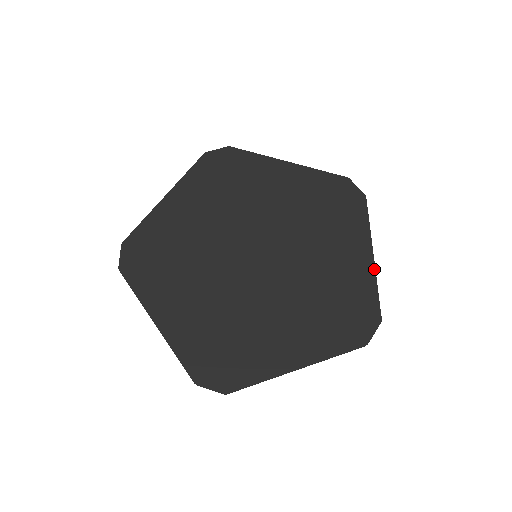
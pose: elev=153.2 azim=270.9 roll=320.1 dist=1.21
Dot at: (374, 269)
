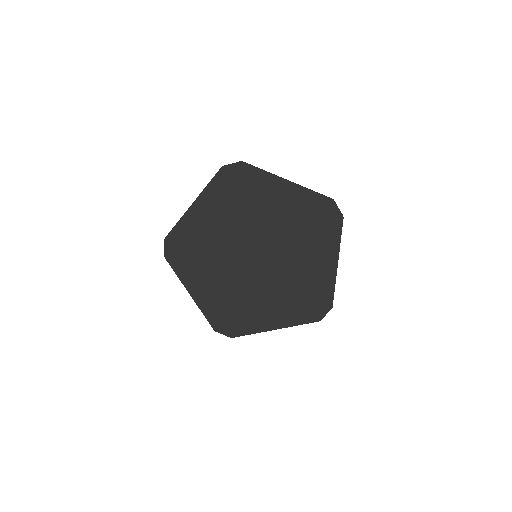
Dot at: (336, 274)
